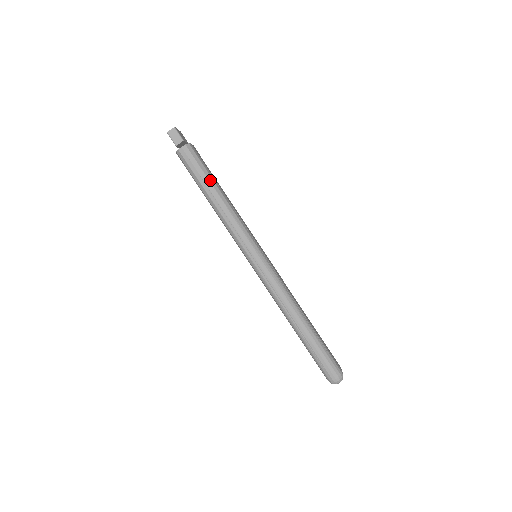
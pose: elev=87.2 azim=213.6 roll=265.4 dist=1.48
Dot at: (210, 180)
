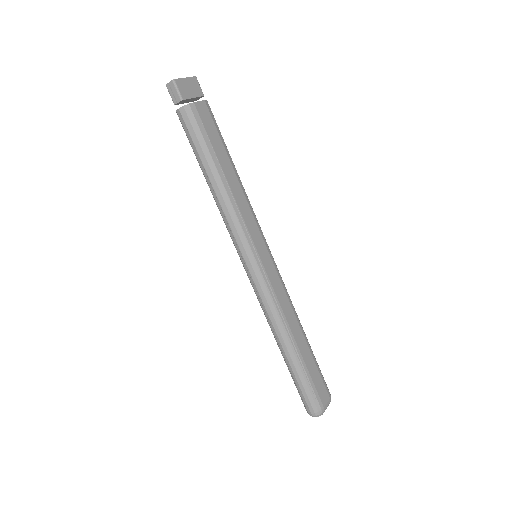
Dot at: (208, 158)
